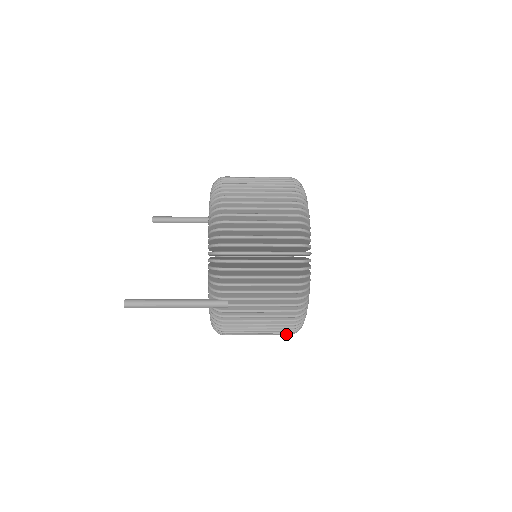
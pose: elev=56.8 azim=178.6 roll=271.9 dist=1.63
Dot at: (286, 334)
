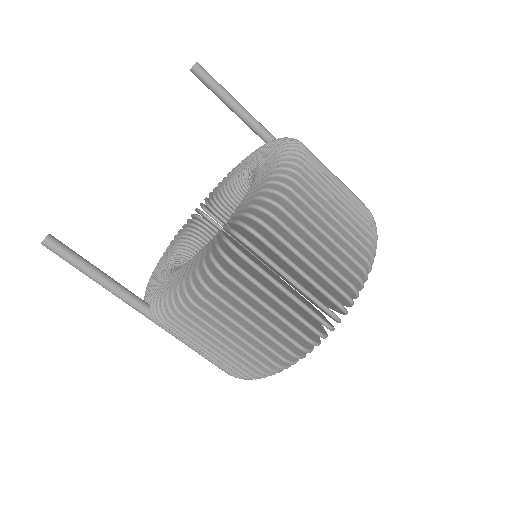
Dot at: occluded
